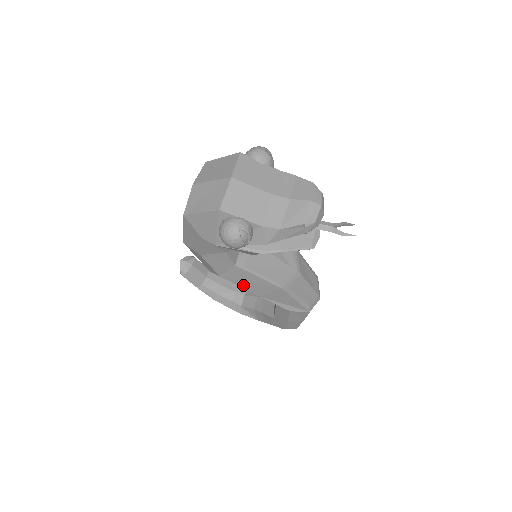
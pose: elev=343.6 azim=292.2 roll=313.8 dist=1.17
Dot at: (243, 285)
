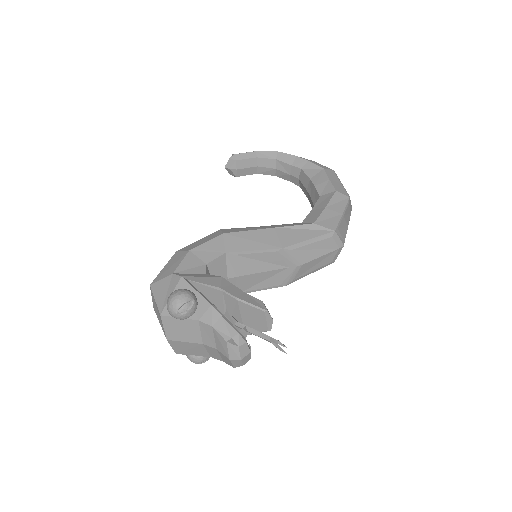
Dot at: occluded
